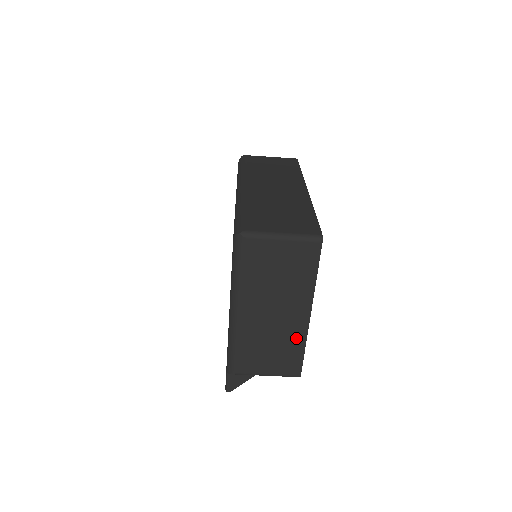
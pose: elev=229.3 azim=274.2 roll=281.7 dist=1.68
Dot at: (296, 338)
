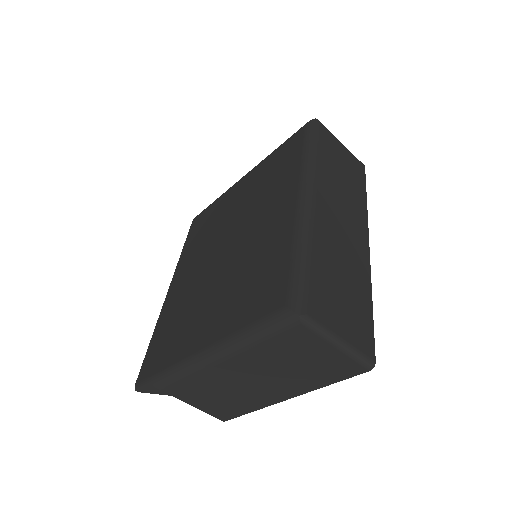
Dot at: (253, 403)
